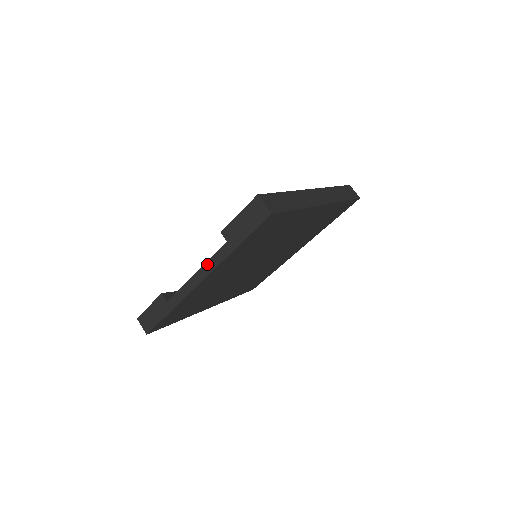
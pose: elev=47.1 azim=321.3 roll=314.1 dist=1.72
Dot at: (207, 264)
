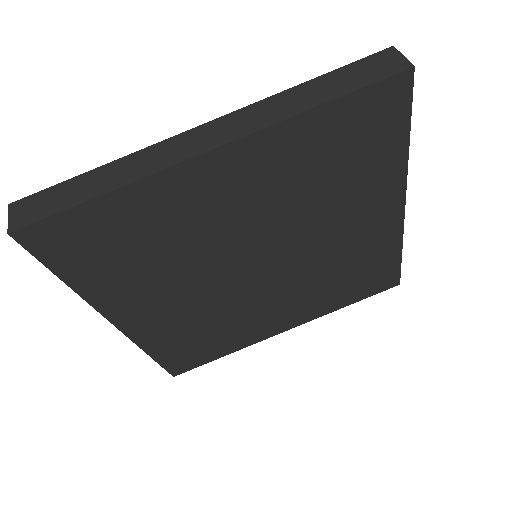
Dot at: occluded
